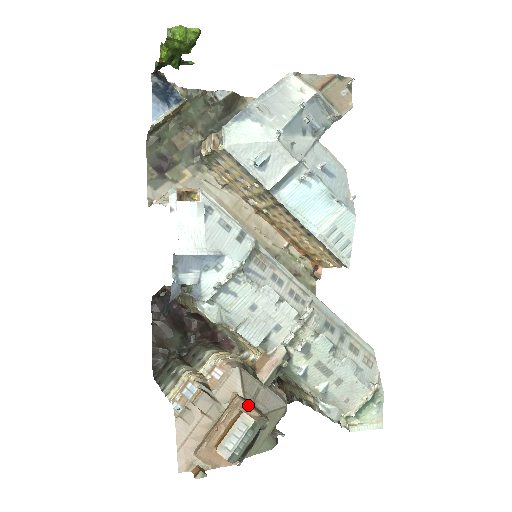
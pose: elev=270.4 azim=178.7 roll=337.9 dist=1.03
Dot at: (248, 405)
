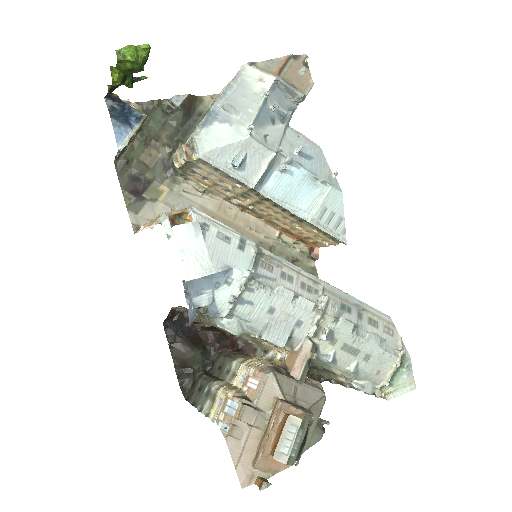
Dot at: (291, 406)
